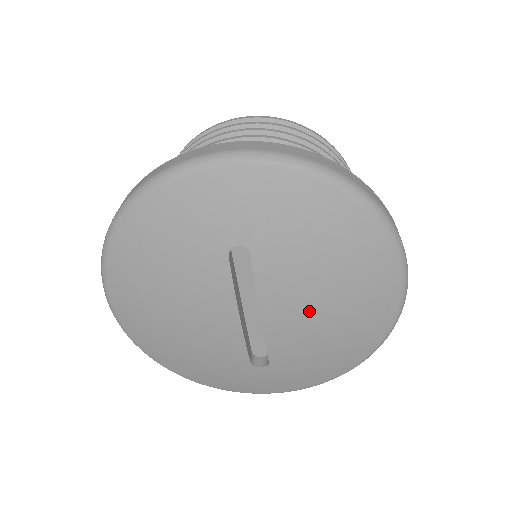
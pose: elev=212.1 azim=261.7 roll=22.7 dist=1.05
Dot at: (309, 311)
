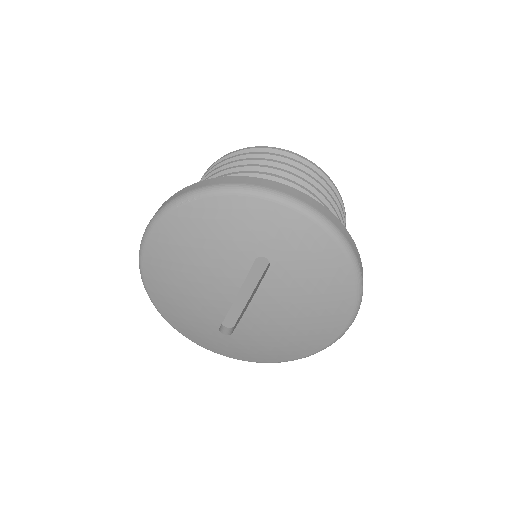
Dot at: (281, 317)
